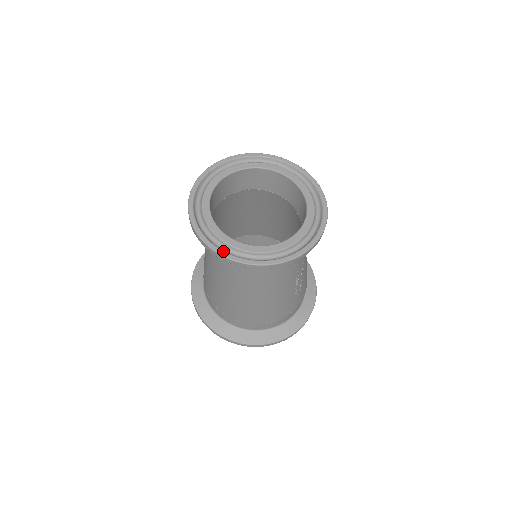
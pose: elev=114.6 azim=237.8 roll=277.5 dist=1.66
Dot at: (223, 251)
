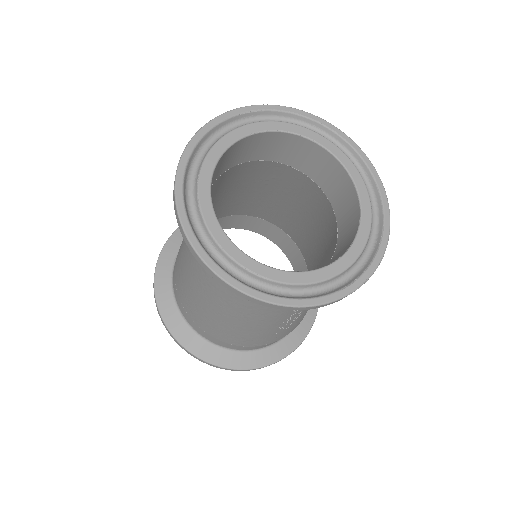
Dot at: (196, 237)
